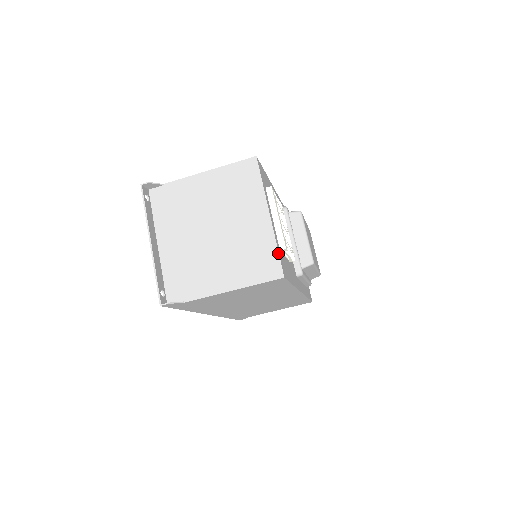
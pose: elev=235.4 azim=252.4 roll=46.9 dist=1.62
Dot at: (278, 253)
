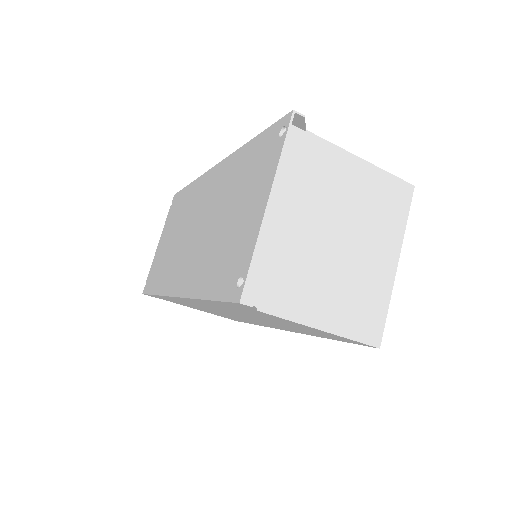
Dot at: occluded
